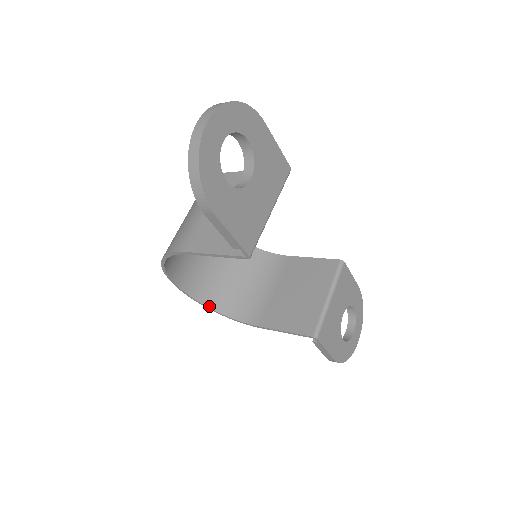
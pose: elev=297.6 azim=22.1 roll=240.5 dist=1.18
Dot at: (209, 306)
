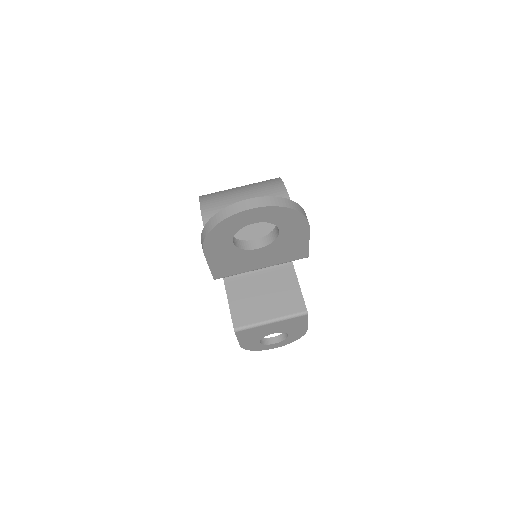
Dot at: occluded
